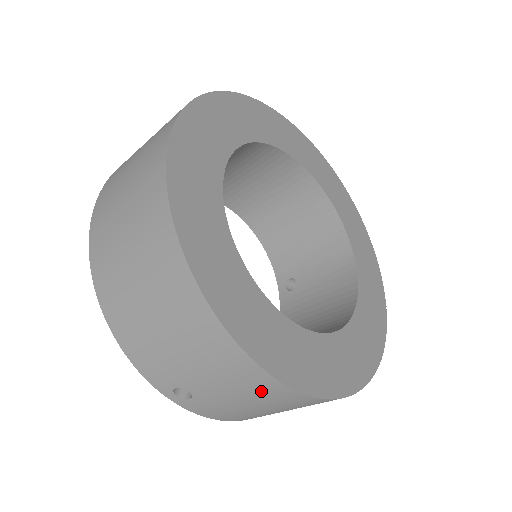
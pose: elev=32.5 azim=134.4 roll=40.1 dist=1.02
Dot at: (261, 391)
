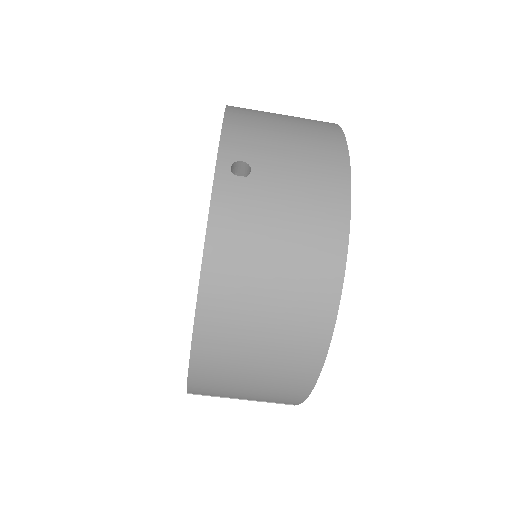
Dot at: (321, 208)
